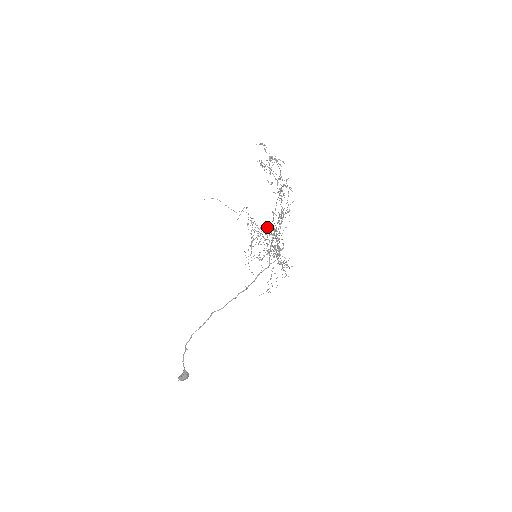
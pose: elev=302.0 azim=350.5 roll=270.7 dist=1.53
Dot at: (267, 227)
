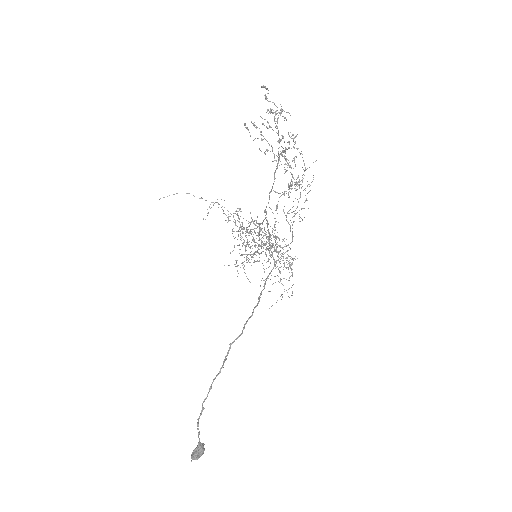
Dot at: (257, 217)
